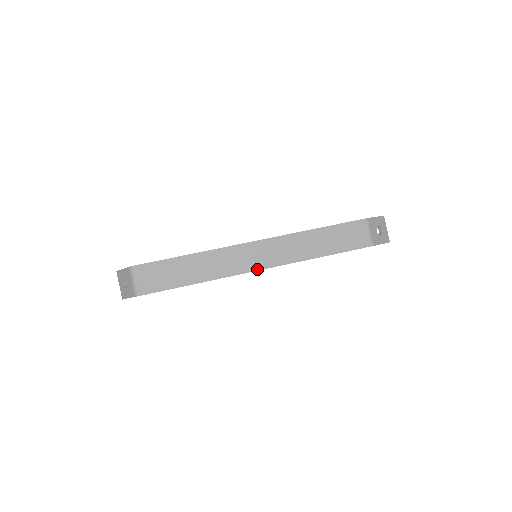
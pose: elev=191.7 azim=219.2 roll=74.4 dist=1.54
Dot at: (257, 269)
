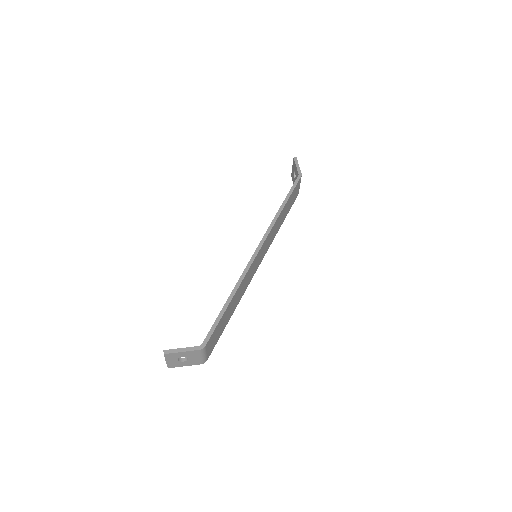
Dot at: (258, 266)
